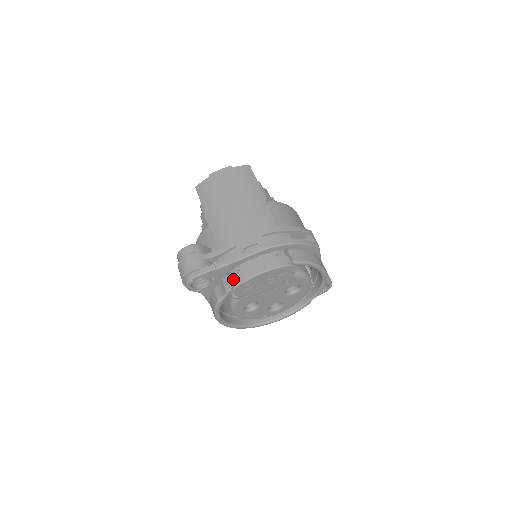
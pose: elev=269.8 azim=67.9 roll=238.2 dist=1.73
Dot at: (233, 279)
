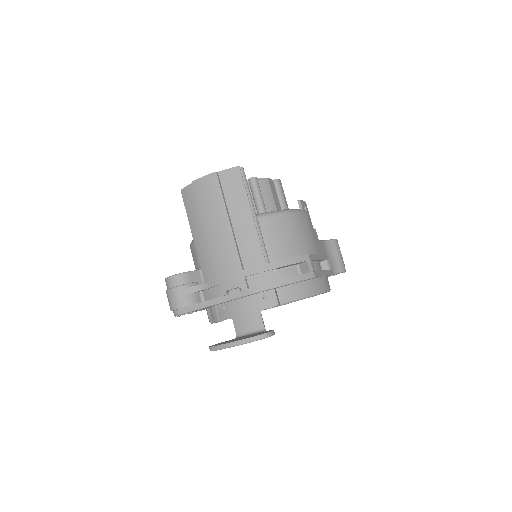
Dot at: (220, 313)
